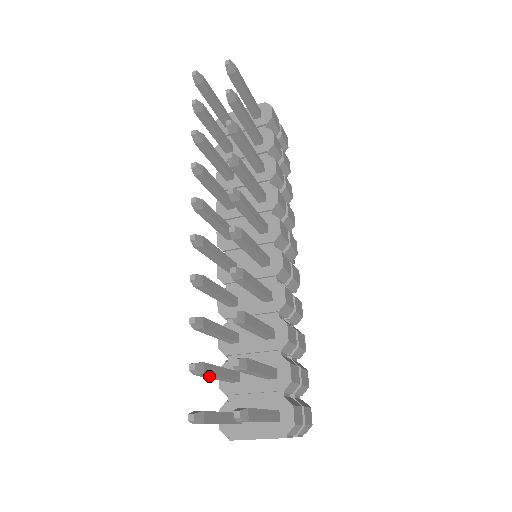
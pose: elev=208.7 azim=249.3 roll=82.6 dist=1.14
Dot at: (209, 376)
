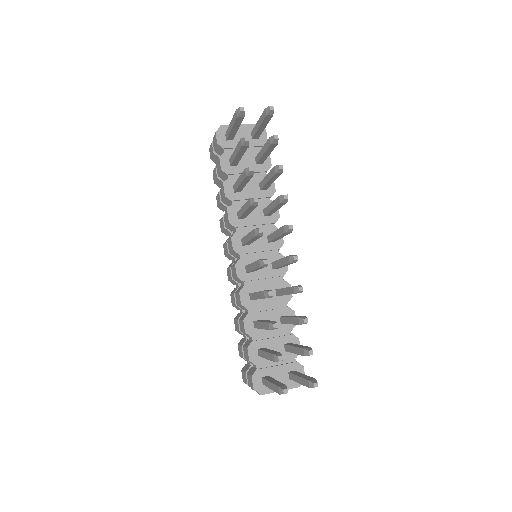
Dot at: occluded
